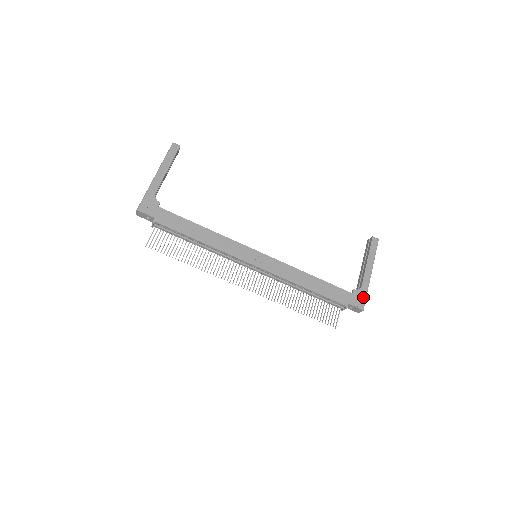
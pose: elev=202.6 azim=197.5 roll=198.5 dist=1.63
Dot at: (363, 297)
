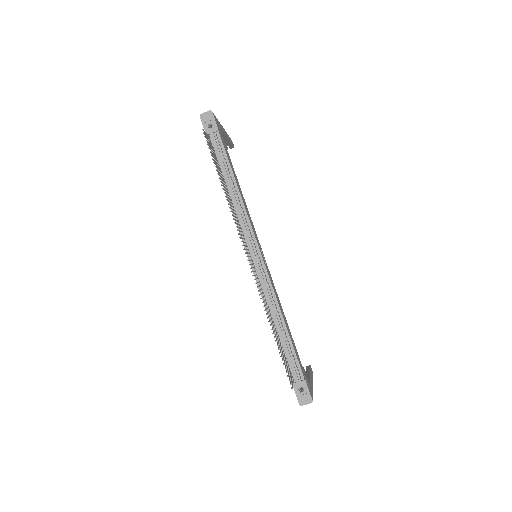
Dot at: occluded
